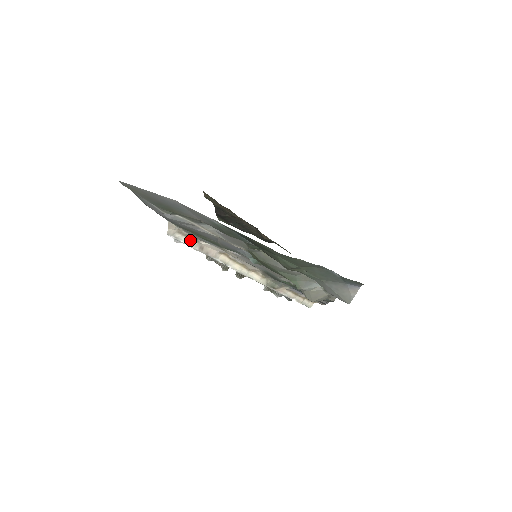
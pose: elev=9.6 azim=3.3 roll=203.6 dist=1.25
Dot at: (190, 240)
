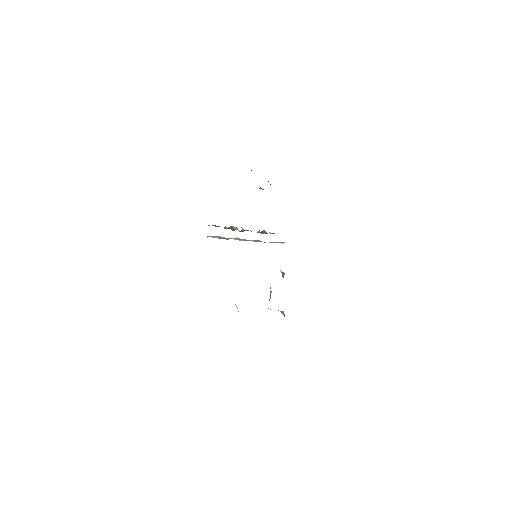
Dot at: (217, 236)
